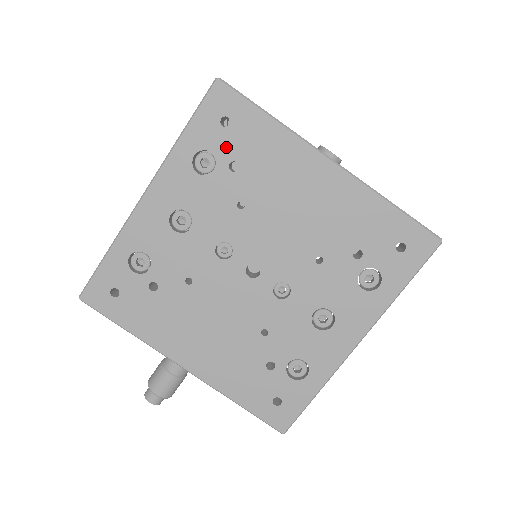
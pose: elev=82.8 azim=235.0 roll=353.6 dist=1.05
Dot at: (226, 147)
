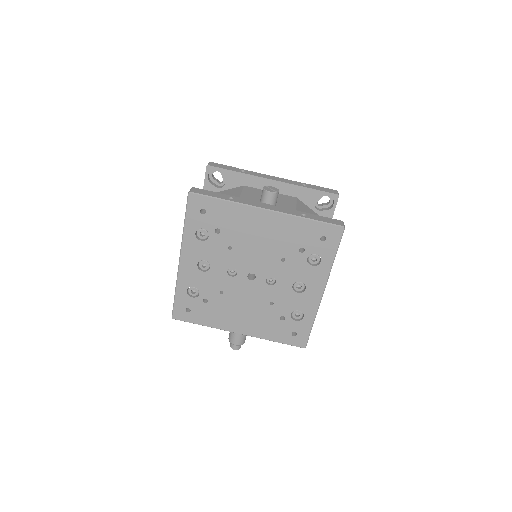
Dot at: (209, 223)
